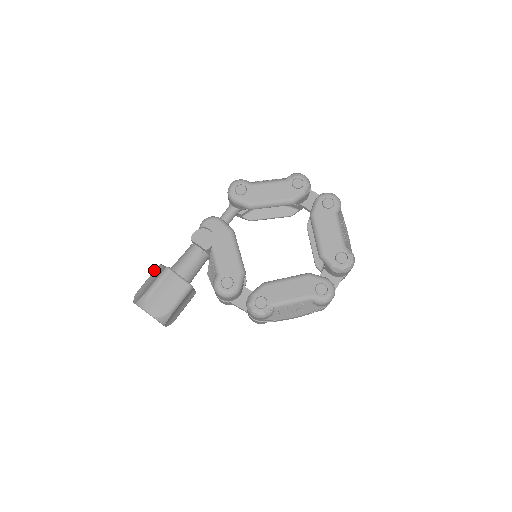
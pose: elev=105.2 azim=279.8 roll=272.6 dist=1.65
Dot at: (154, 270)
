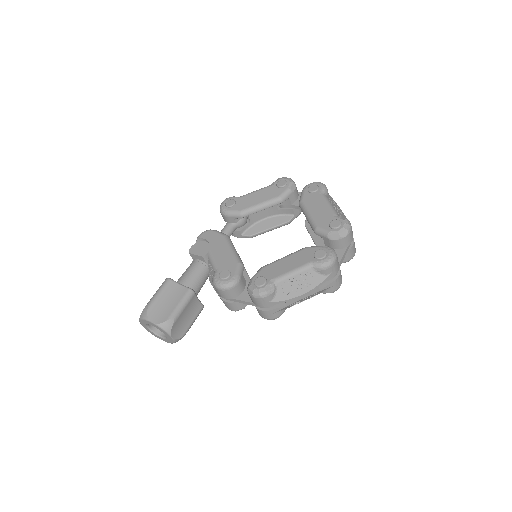
Dot at: occluded
